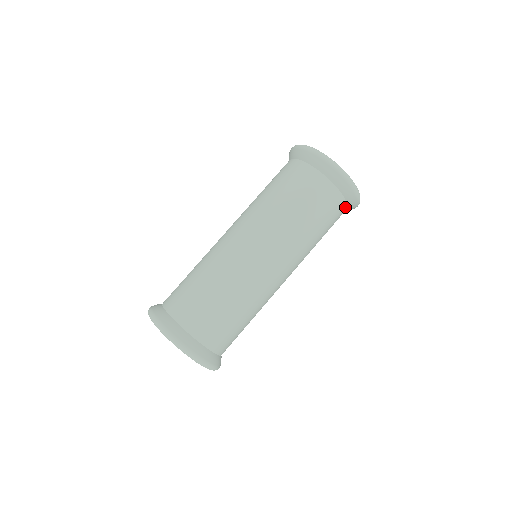
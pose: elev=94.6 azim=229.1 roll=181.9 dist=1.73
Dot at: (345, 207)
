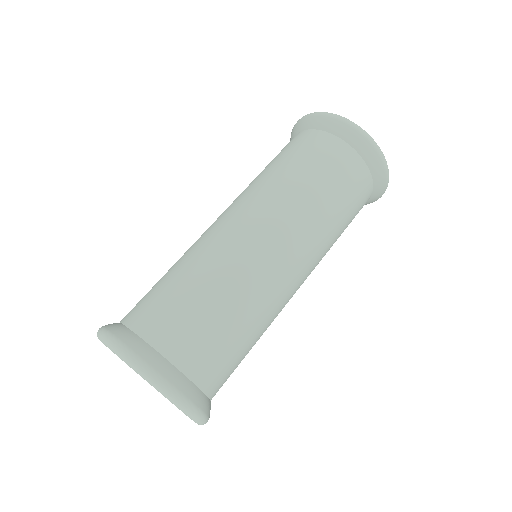
Dot at: (365, 169)
